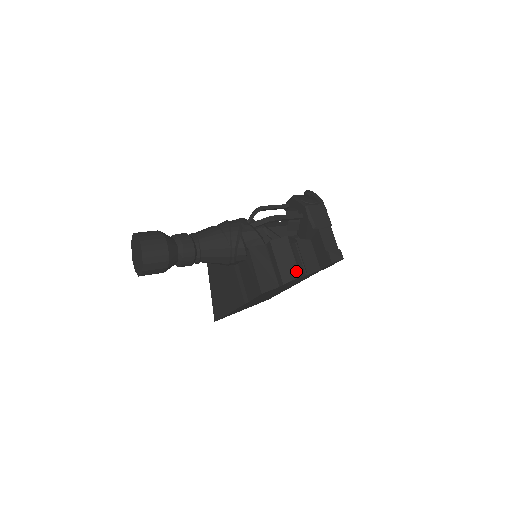
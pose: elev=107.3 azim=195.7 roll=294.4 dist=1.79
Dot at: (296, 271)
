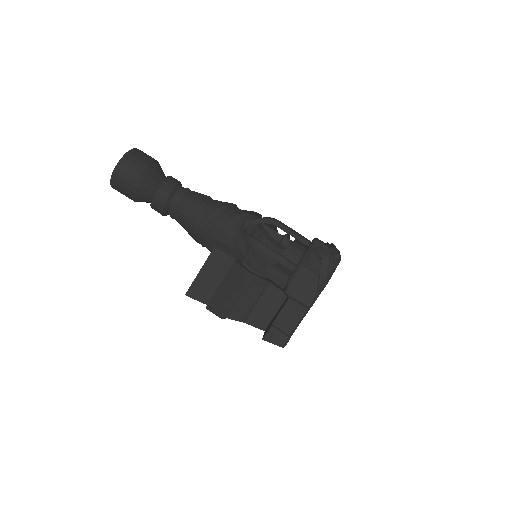
Dot at: (223, 310)
